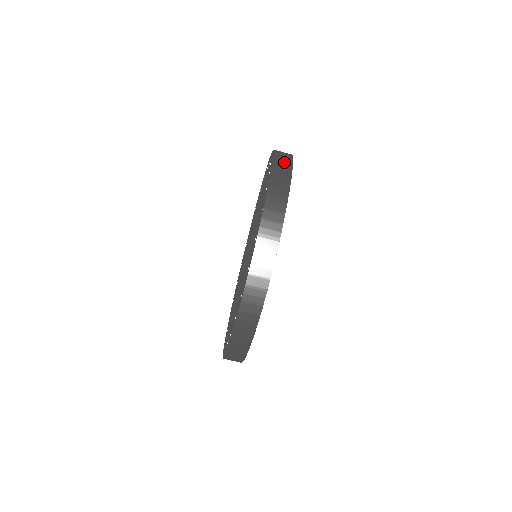
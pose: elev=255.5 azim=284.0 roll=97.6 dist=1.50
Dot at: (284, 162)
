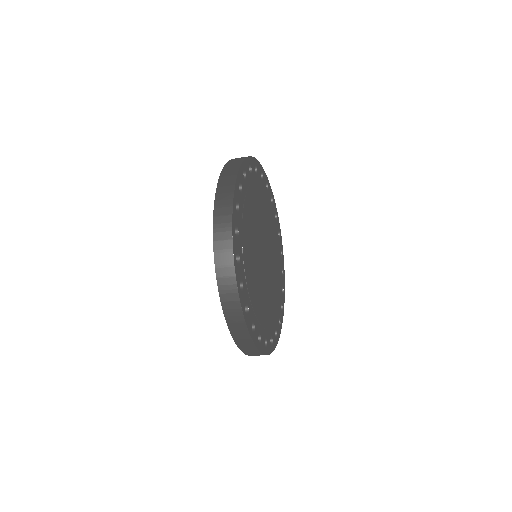
Dot at: (225, 259)
